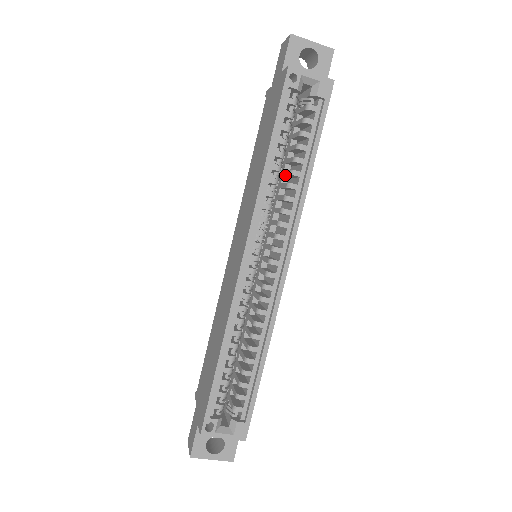
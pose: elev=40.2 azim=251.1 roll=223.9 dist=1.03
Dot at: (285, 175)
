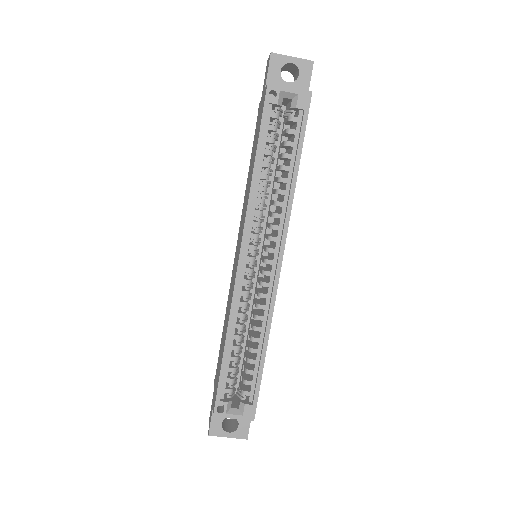
Dot at: occluded
